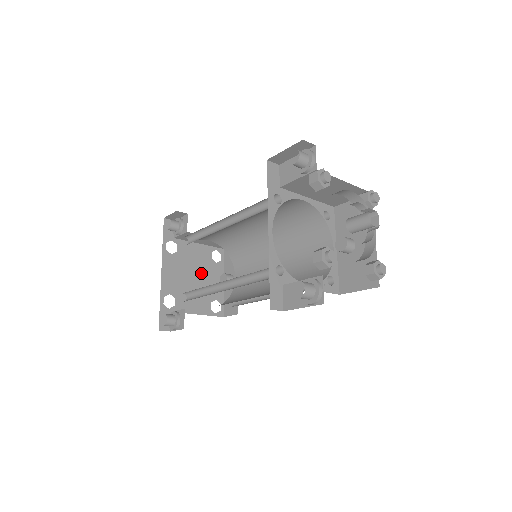
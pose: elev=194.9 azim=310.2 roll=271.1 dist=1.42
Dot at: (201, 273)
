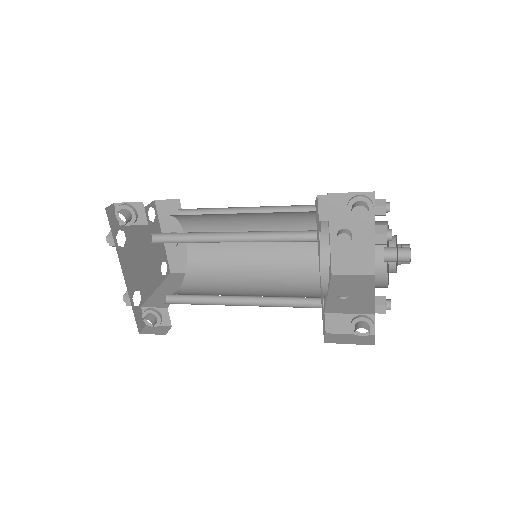
Dot at: (147, 245)
